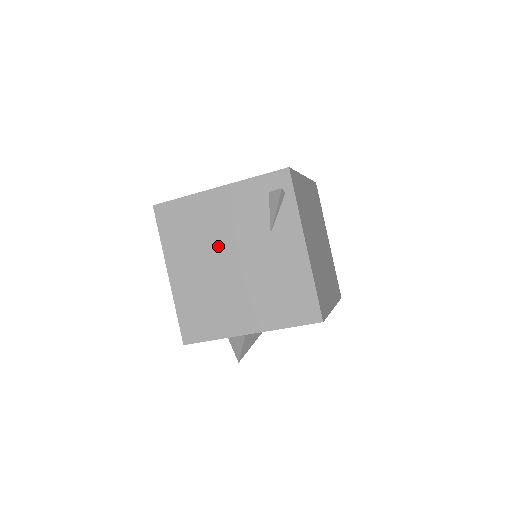
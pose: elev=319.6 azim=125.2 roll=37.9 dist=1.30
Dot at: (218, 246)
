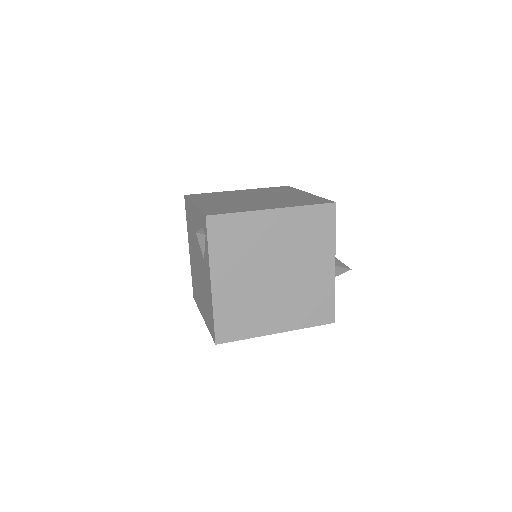
Dot at: (195, 247)
